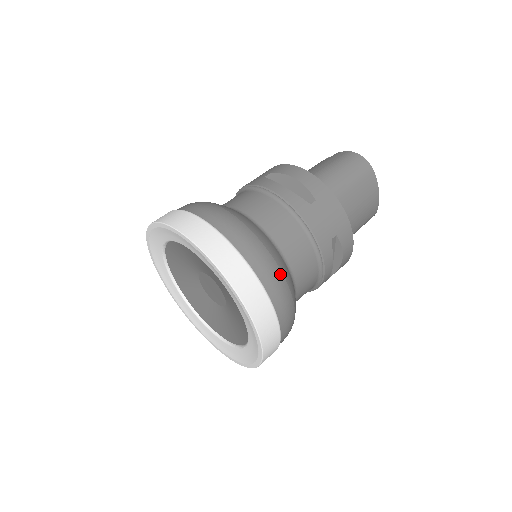
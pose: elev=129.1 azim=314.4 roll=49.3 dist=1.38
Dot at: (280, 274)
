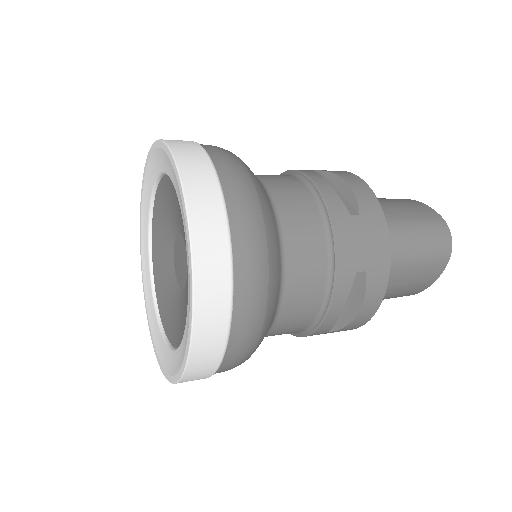
Dot at: occluded
